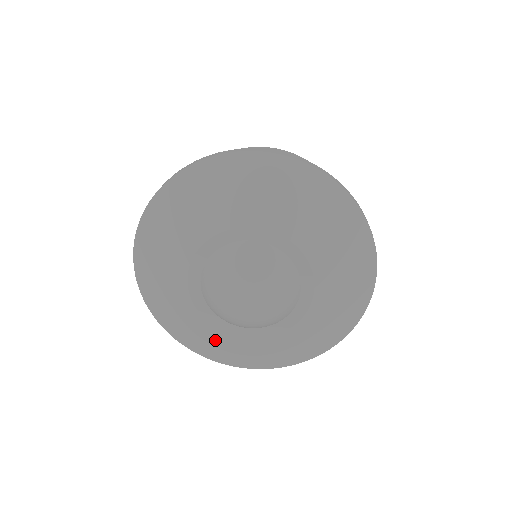
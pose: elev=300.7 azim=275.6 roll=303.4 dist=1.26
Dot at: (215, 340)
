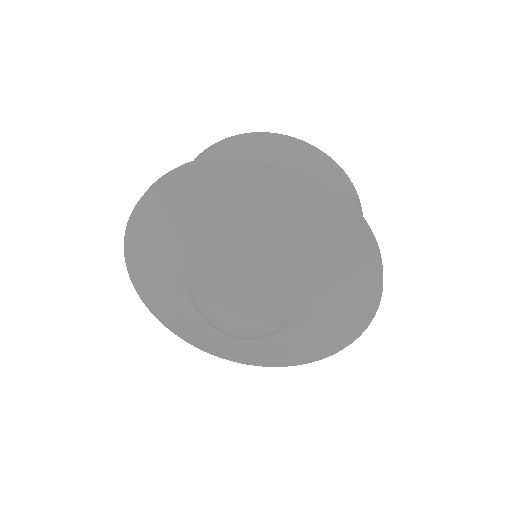
Dot at: (198, 335)
